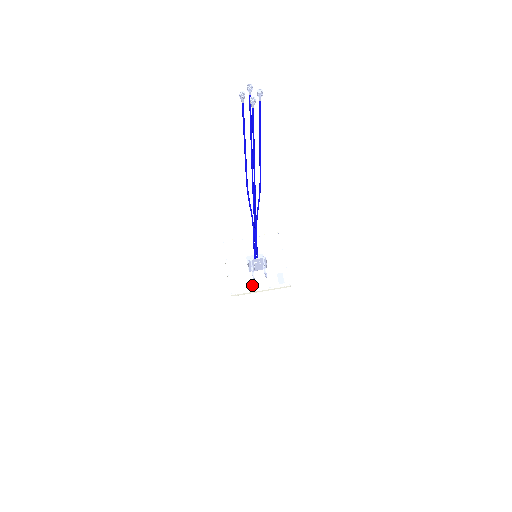
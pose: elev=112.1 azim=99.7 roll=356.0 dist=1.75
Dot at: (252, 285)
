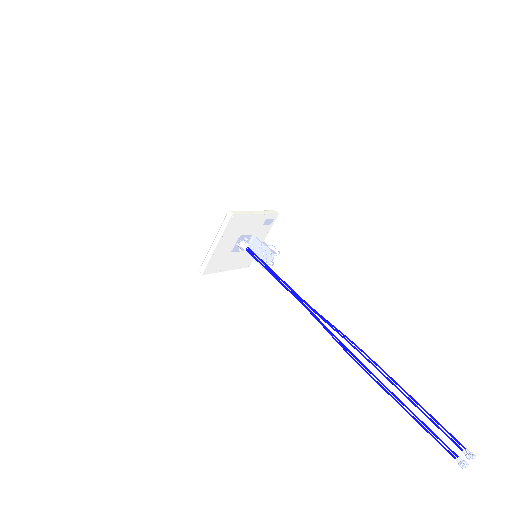
Dot at: occluded
